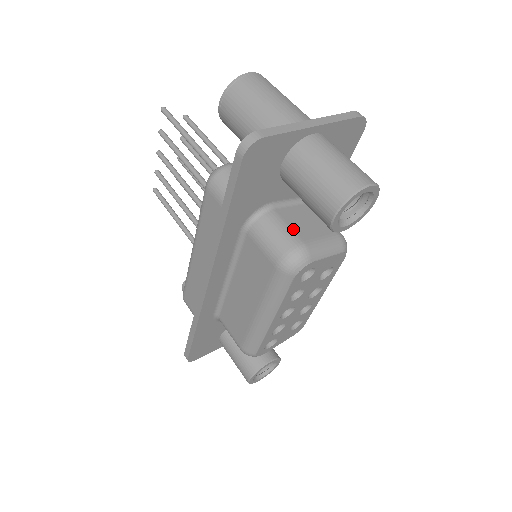
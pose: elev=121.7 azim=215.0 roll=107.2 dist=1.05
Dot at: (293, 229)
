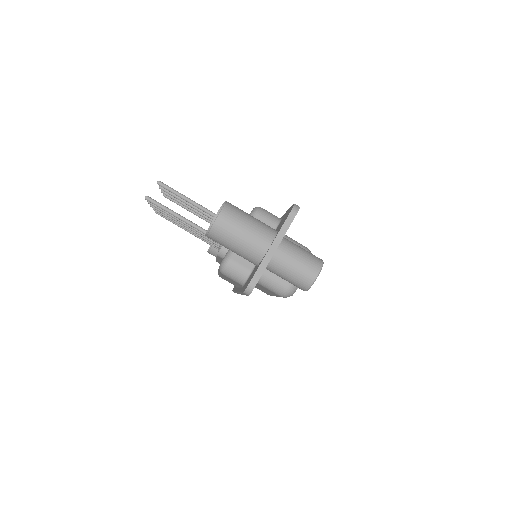
Dot at: occluded
